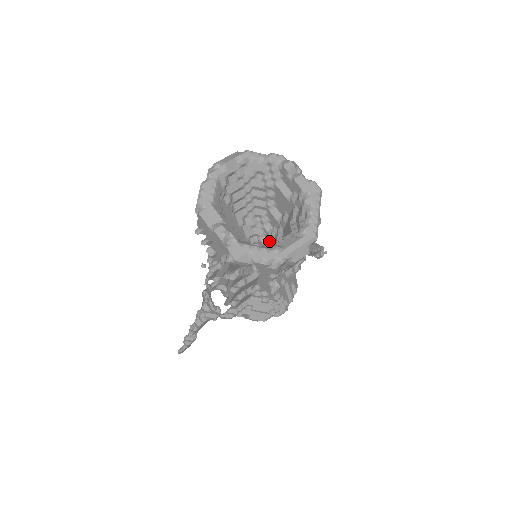
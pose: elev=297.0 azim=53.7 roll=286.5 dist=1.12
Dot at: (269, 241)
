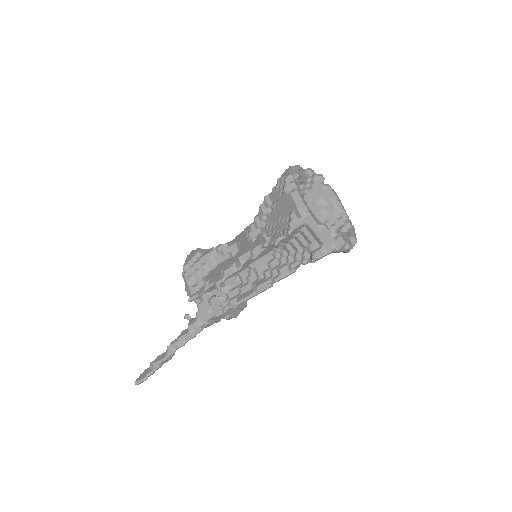
Dot at: occluded
